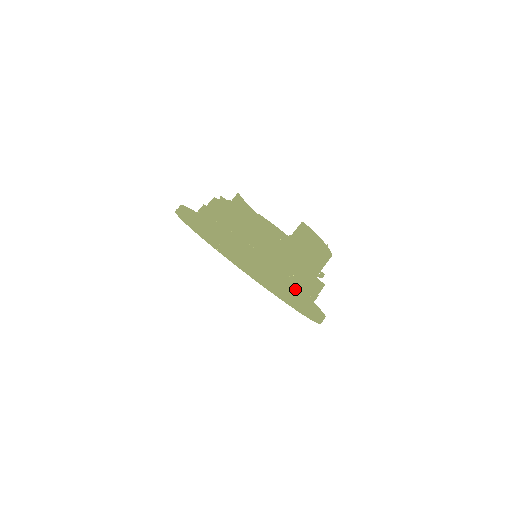
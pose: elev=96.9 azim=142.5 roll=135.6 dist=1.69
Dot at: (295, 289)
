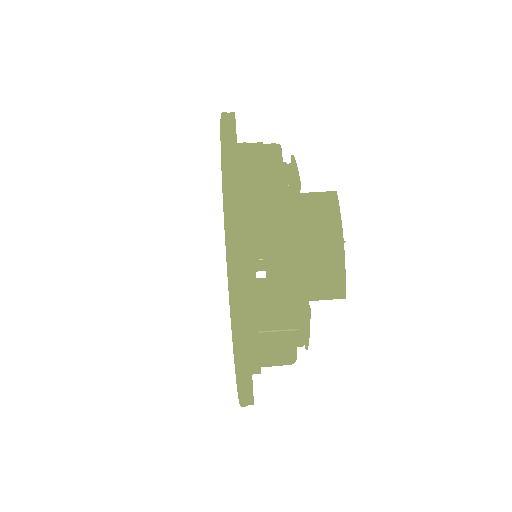
Dot at: (236, 196)
